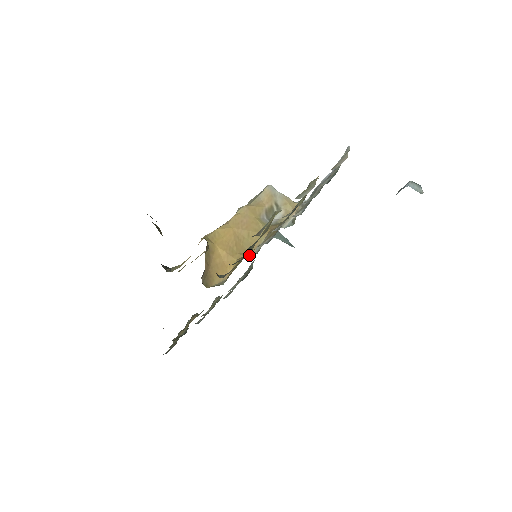
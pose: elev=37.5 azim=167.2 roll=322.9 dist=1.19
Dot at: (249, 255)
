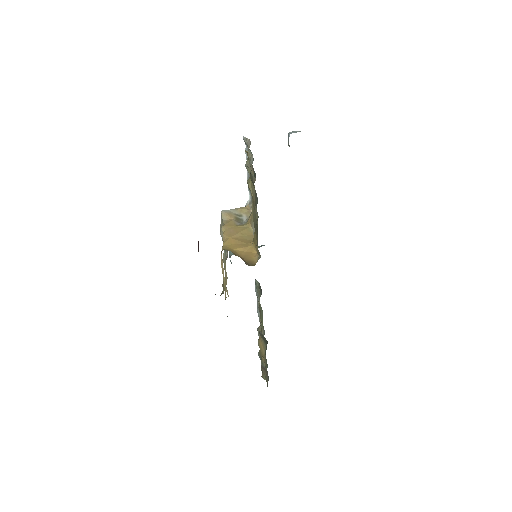
Dot at: occluded
